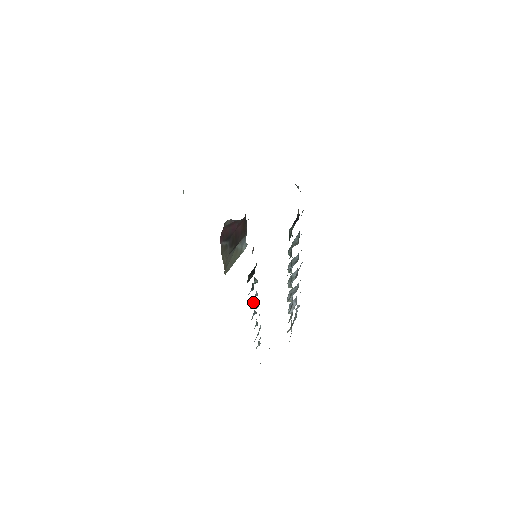
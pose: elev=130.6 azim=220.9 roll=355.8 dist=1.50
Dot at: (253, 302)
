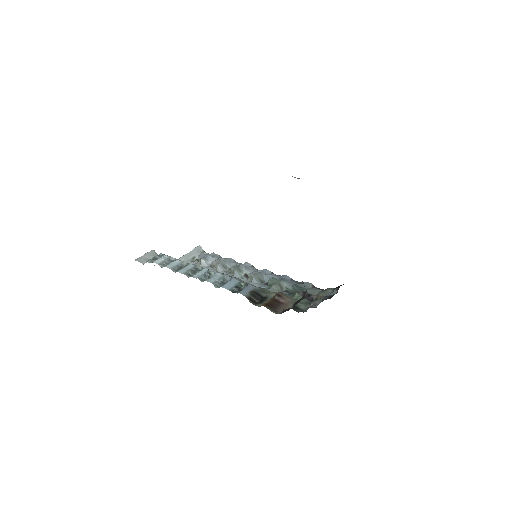
Dot at: (220, 281)
